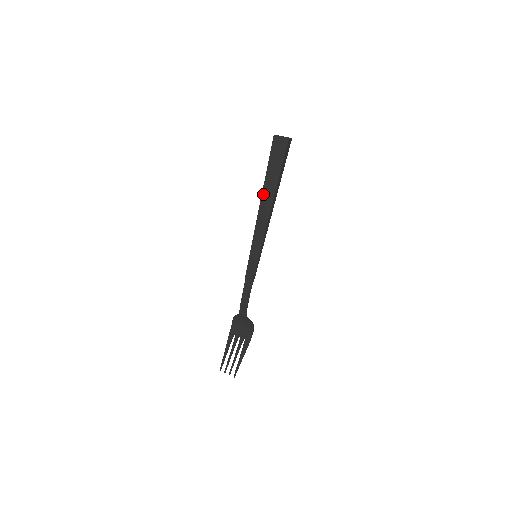
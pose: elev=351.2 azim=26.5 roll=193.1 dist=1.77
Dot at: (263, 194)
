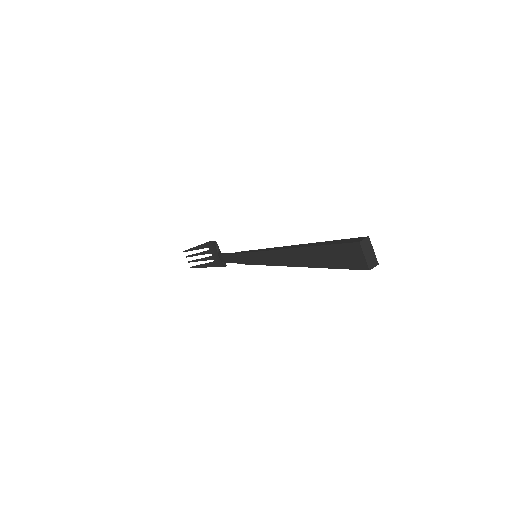
Dot at: (297, 250)
